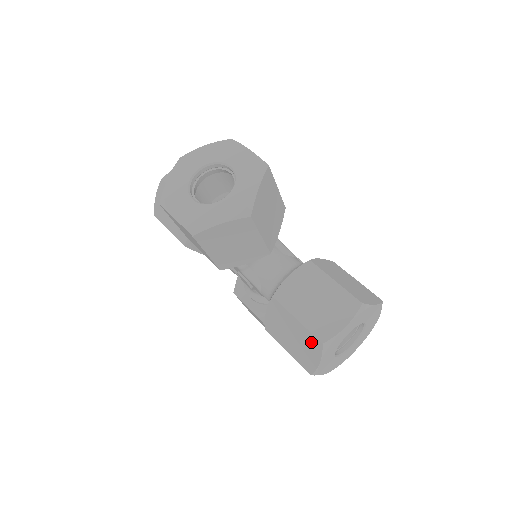
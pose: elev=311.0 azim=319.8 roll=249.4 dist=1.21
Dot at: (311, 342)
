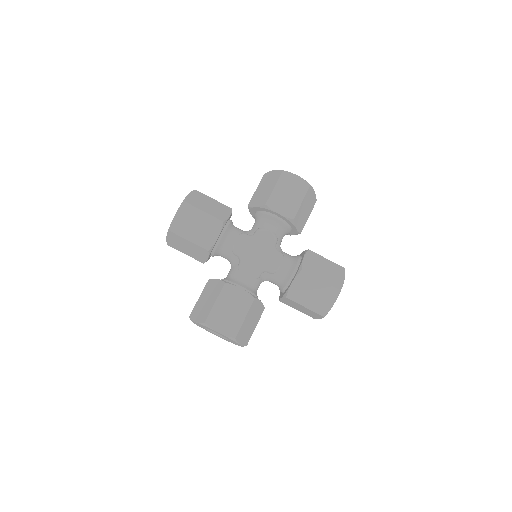
Dot at: occluded
